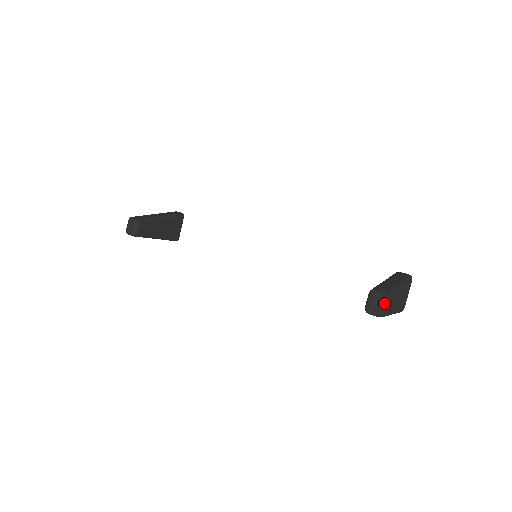
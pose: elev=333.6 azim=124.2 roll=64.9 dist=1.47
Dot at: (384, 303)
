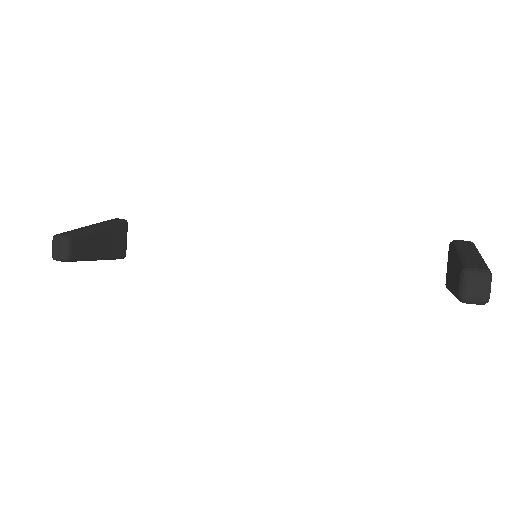
Dot at: (488, 283)
